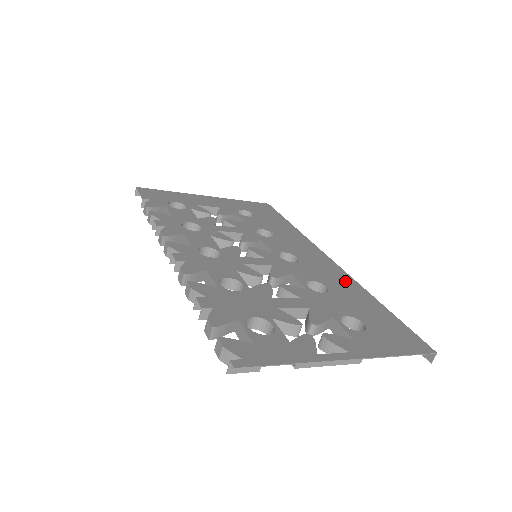
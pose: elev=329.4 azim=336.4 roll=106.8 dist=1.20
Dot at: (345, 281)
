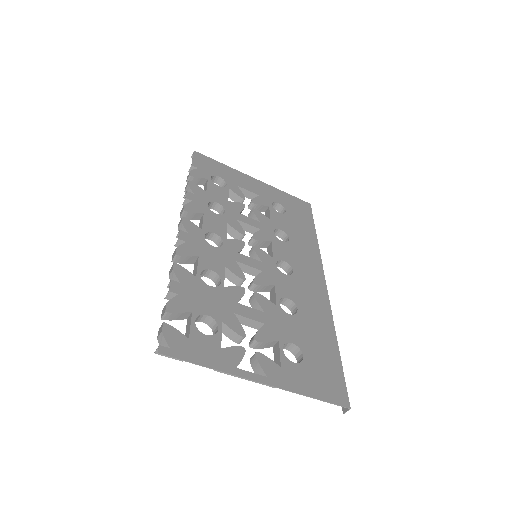
Dot at: (321, 310)
